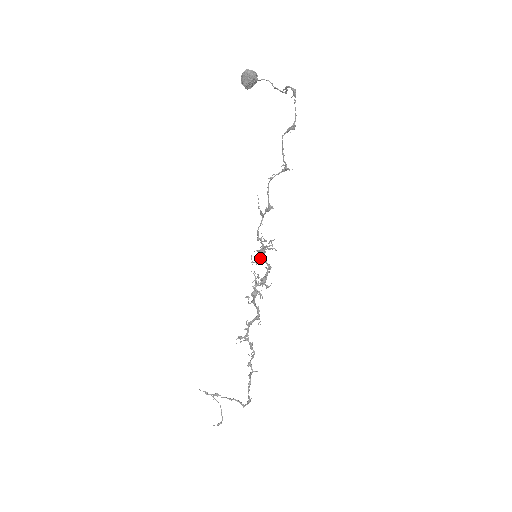
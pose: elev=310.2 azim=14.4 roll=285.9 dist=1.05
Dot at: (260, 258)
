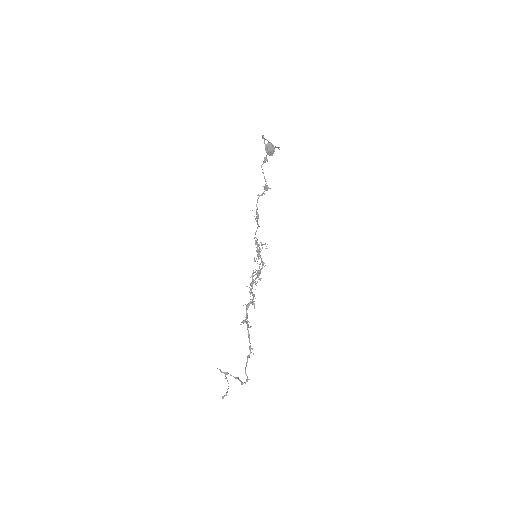
Dot at: (258, 257)
